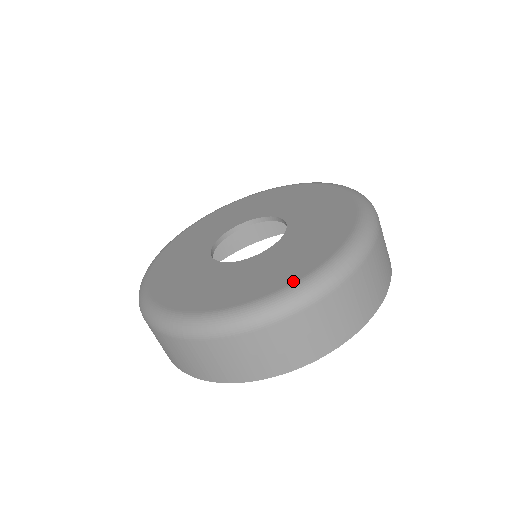
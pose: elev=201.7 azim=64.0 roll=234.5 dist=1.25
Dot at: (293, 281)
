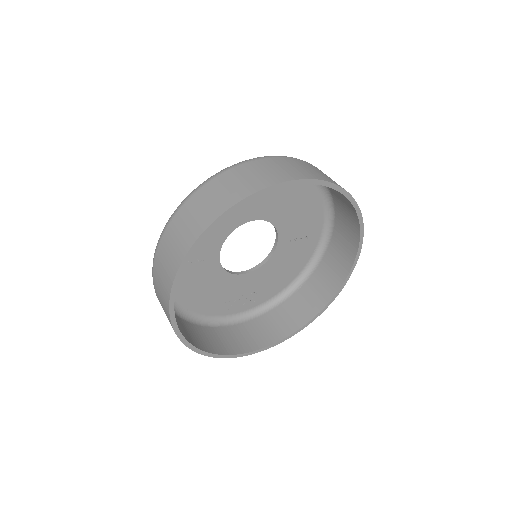
Dot at: occluded
